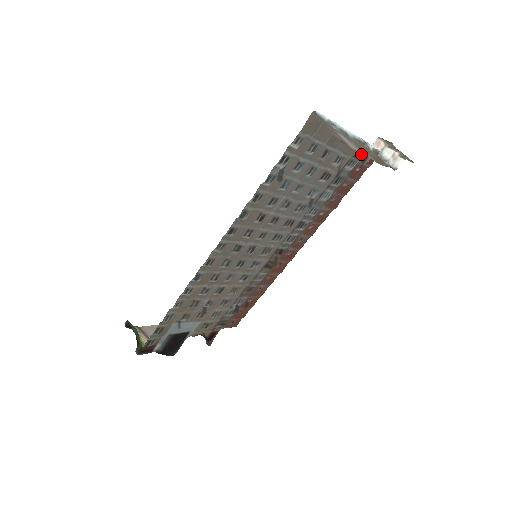
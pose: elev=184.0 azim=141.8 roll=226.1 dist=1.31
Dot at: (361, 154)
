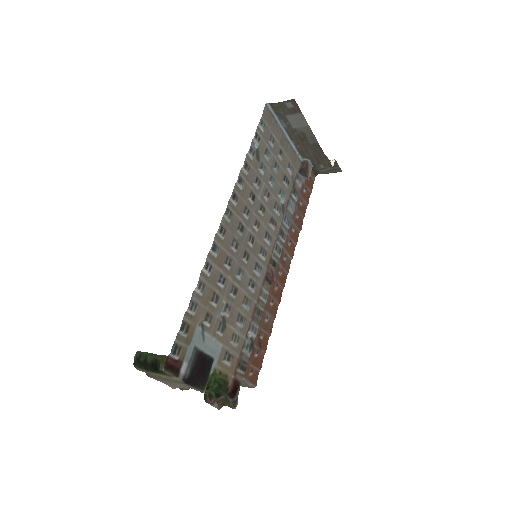
Dot at: (303, 169)
